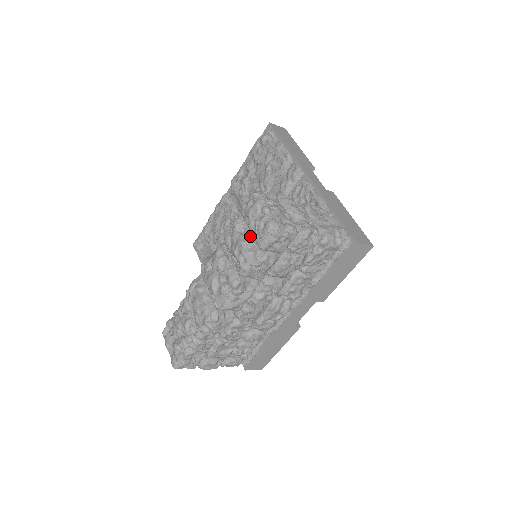
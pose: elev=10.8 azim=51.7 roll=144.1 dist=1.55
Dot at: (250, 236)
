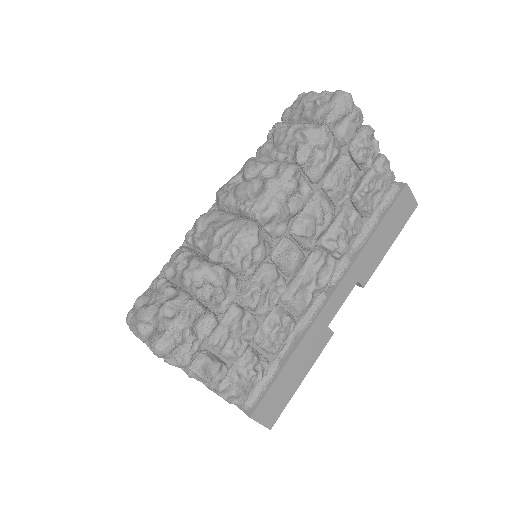
Dot at: (305, 124)
